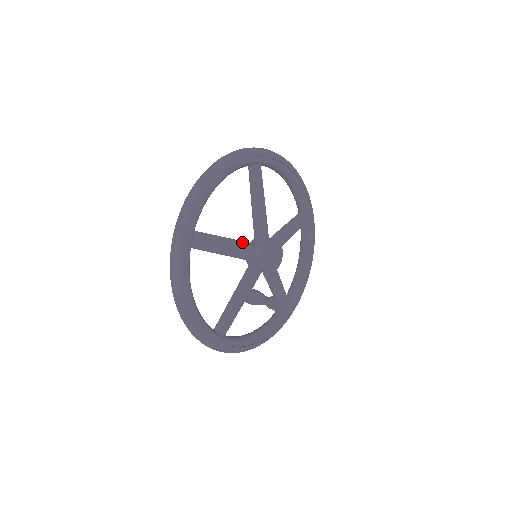
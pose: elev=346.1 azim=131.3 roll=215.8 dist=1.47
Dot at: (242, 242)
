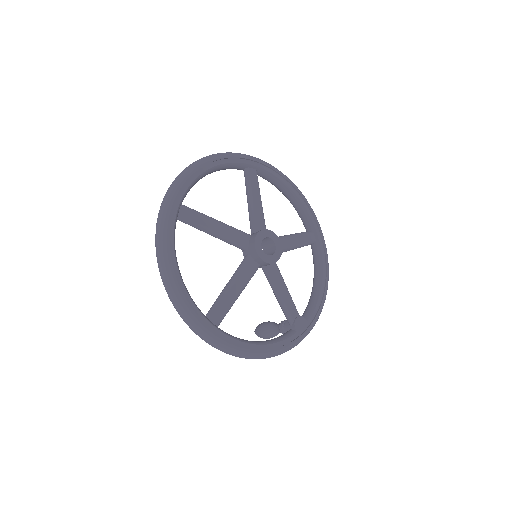
Dot at: (235, 228)
